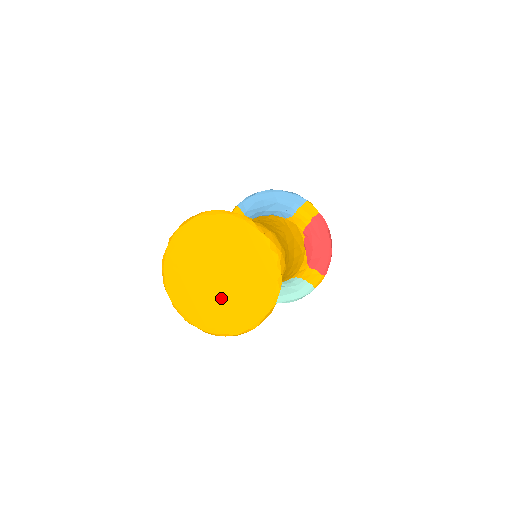
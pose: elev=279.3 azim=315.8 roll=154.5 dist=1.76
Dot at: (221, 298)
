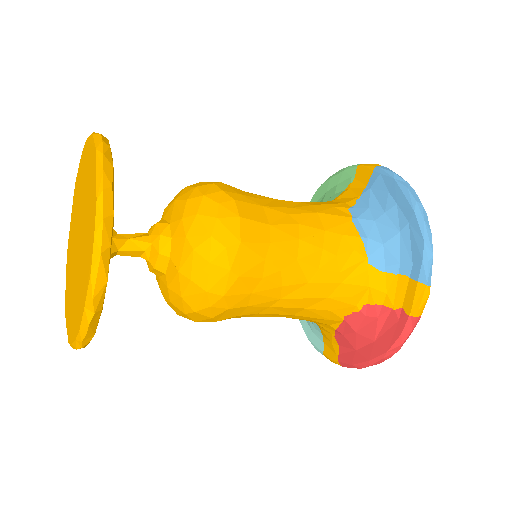
Dot at: (73, 261)
